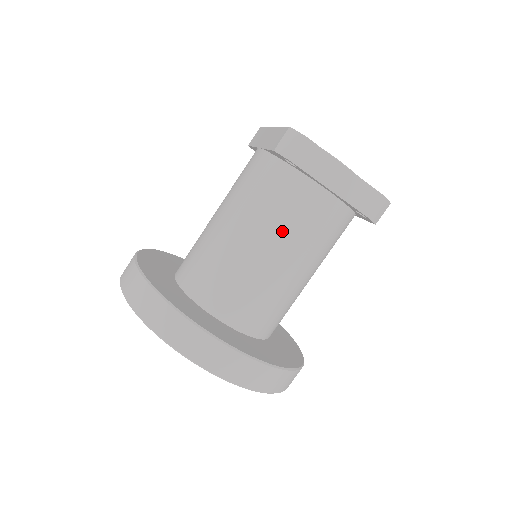
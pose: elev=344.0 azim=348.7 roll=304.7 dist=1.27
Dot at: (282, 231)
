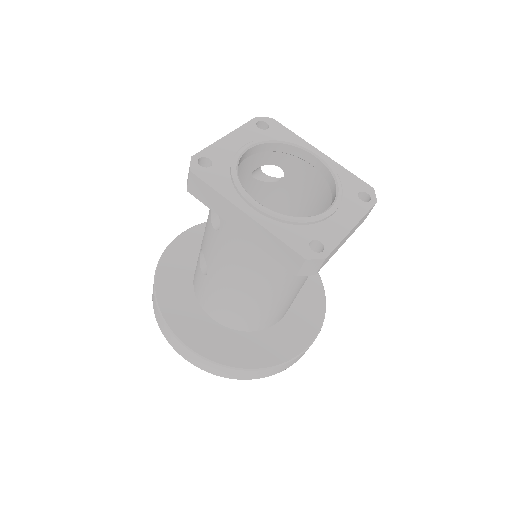
Dot at: (304, 276)
